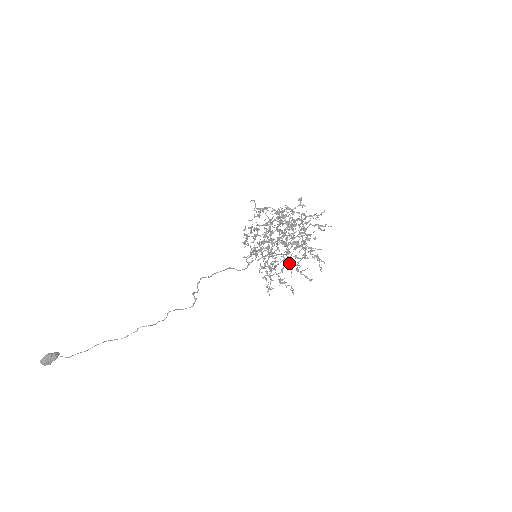
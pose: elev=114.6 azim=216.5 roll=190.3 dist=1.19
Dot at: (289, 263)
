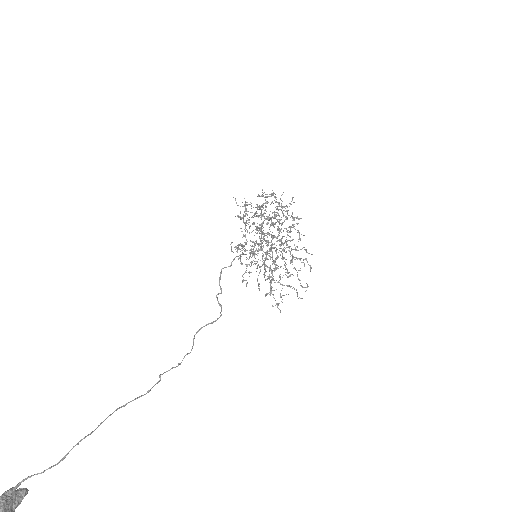
Dot at: (285, 262)
